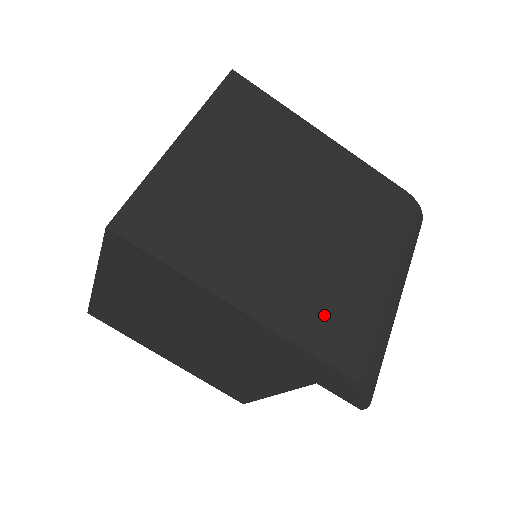
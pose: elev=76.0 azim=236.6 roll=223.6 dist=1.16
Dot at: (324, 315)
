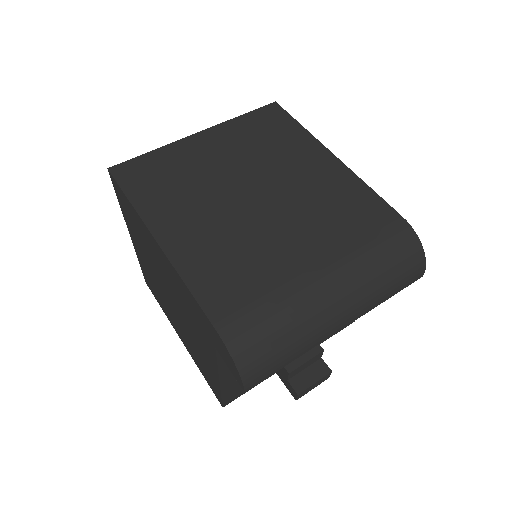
Dot at: (228, 275)
